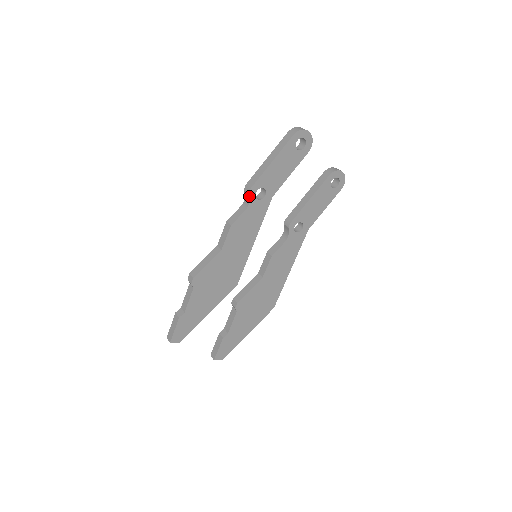
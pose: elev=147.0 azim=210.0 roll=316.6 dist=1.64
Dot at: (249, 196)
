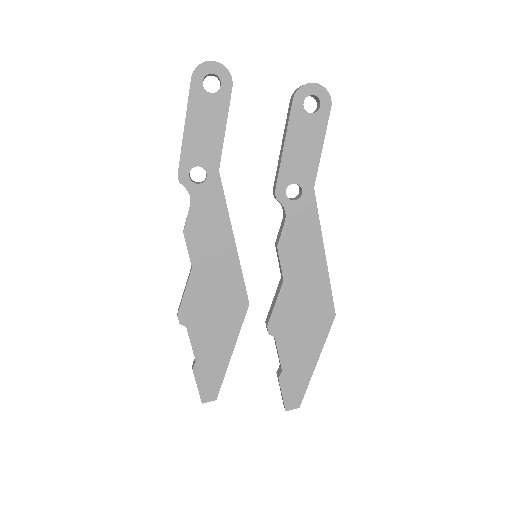
Dot at: (183, 185)
